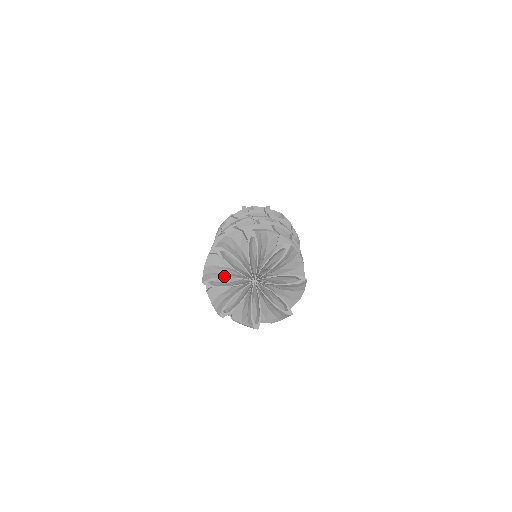
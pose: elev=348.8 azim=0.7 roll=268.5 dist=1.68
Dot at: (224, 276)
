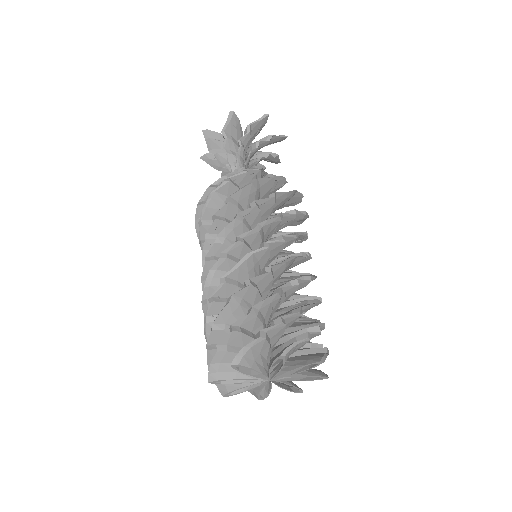
Dot at: (236, 378)
